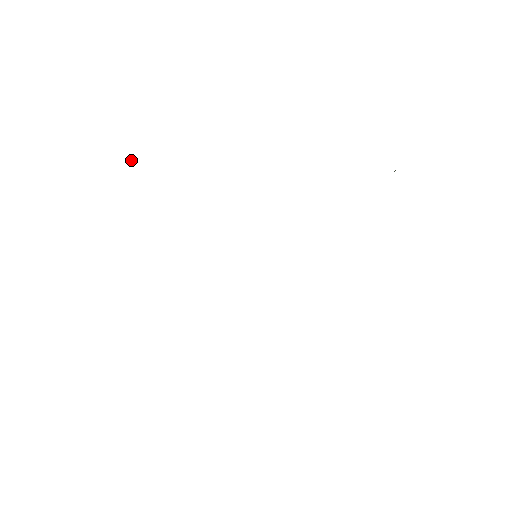
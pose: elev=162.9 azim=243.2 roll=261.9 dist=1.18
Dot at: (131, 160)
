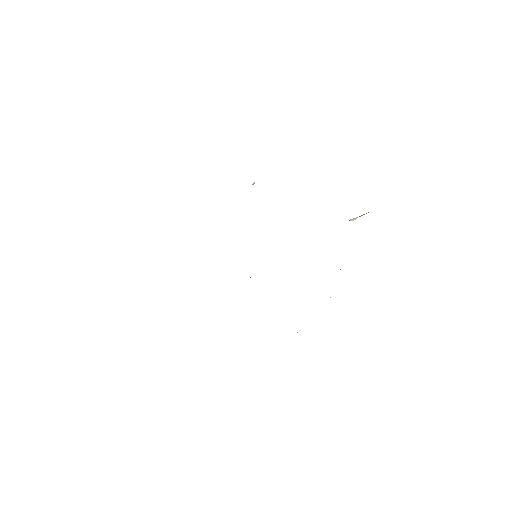
Dot at: occluded
